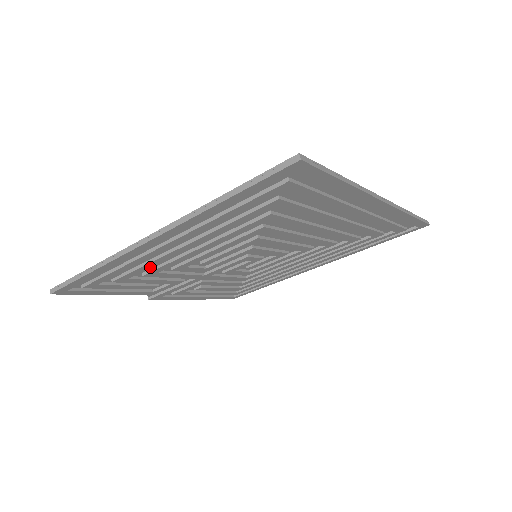
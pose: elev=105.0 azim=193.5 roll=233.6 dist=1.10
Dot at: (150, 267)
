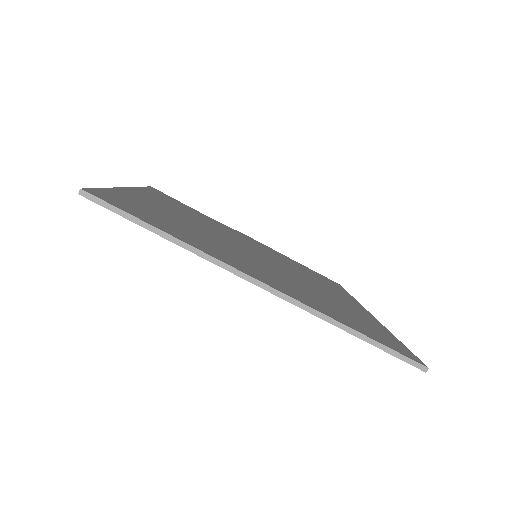
Dot at: occluded
